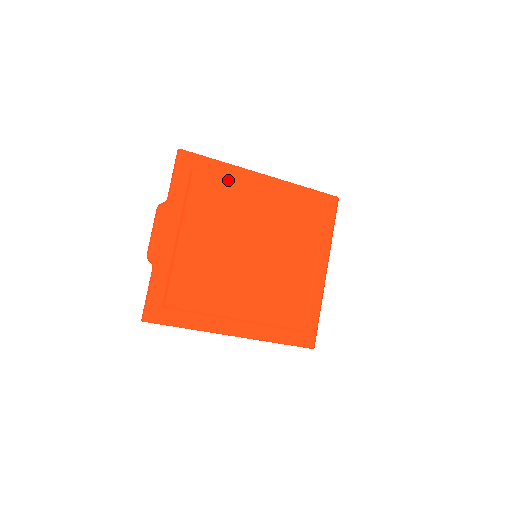
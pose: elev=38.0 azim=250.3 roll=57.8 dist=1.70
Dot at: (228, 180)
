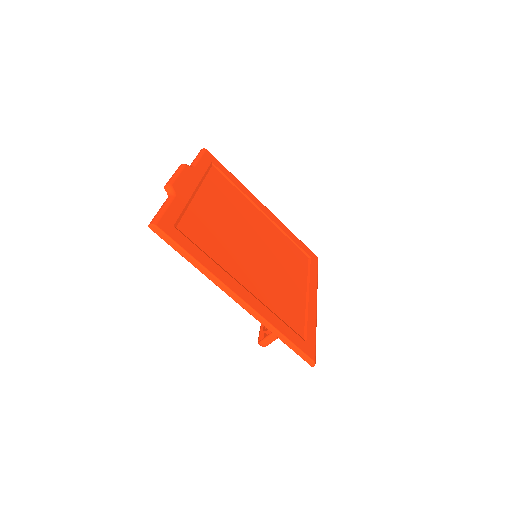
Dot at: (238, 189)
